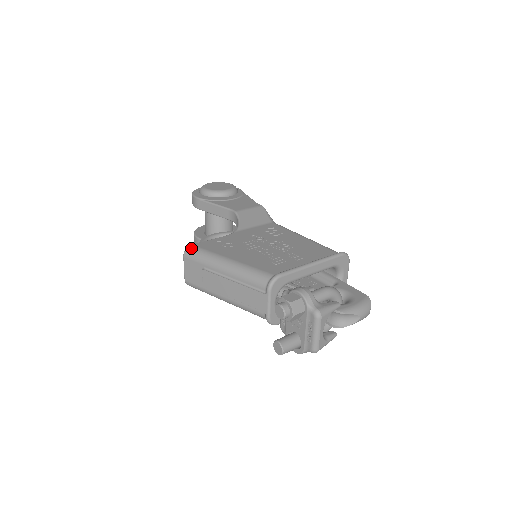
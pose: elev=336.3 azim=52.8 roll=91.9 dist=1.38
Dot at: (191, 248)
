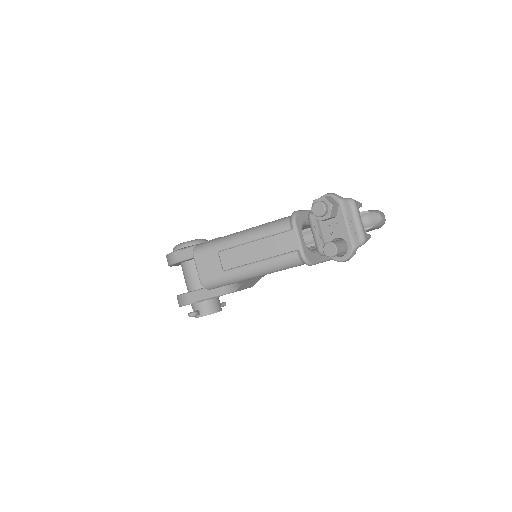
Dot at: (199, 245)
